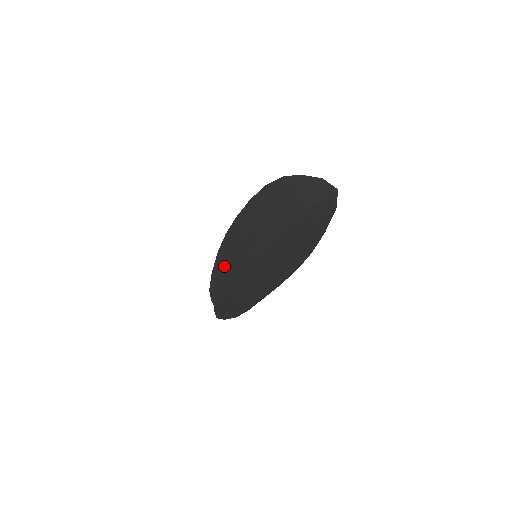
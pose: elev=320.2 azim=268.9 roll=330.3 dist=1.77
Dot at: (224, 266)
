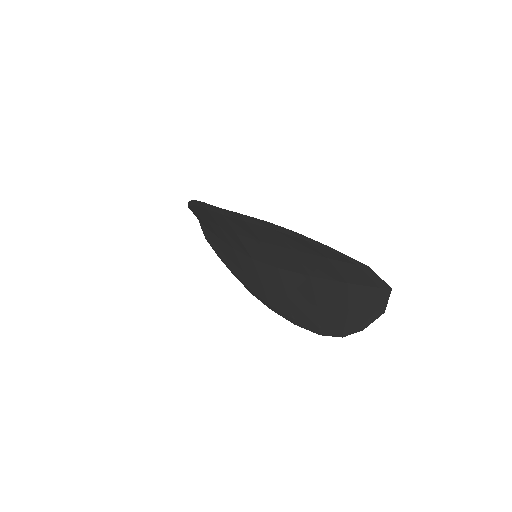
Dot at: (207, 219)
